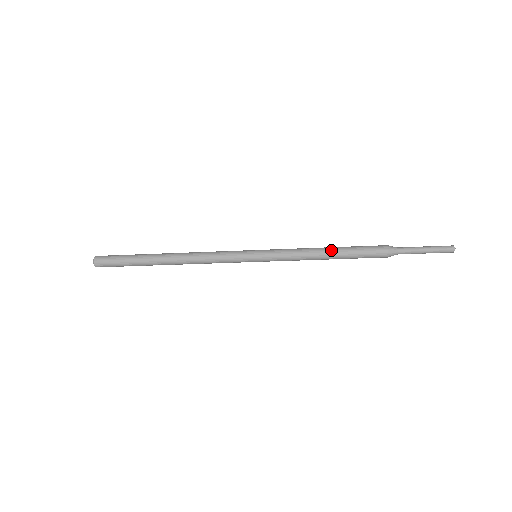
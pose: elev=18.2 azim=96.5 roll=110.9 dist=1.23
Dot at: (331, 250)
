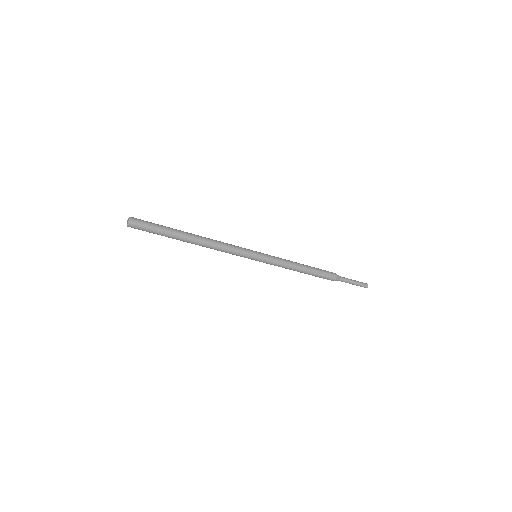
Dot at: (305, 267)
